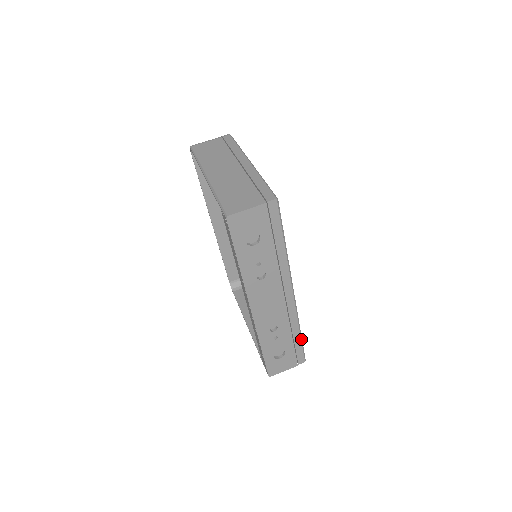
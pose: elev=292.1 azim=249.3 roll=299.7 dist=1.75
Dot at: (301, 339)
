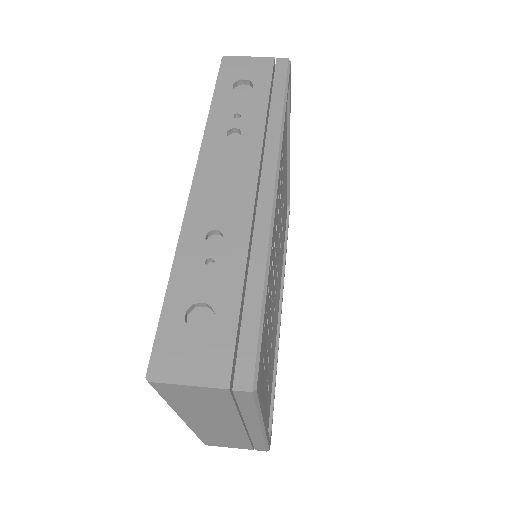
Dot at: (262, 304)
